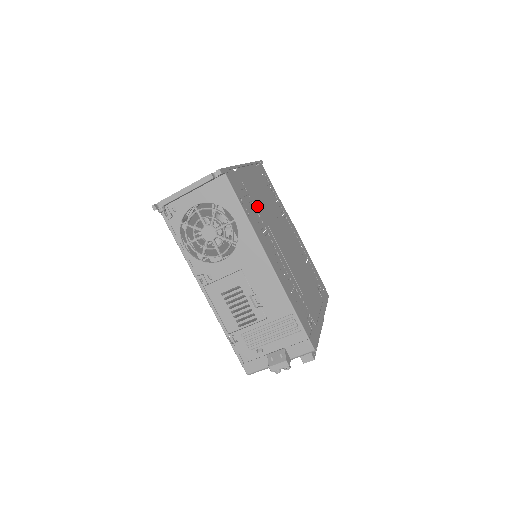
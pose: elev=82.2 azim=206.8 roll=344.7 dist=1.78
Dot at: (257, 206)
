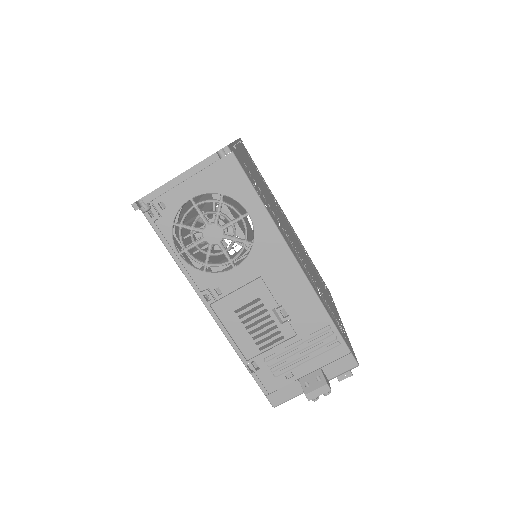
Dot at: (263, 193)
